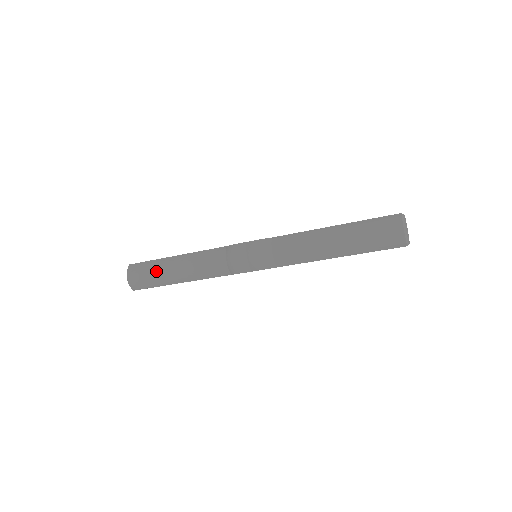
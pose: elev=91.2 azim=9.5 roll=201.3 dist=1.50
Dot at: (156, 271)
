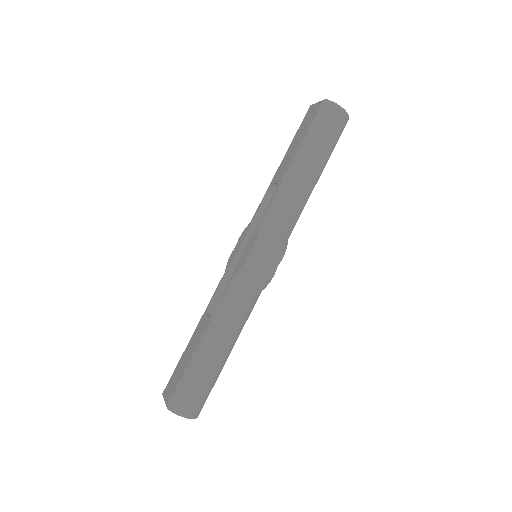
Dot at: (203, 374)
